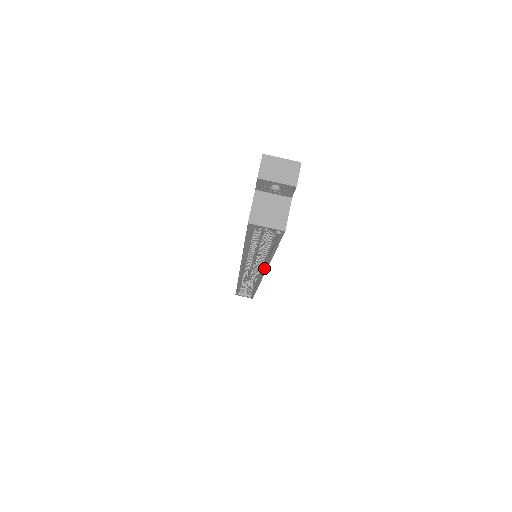
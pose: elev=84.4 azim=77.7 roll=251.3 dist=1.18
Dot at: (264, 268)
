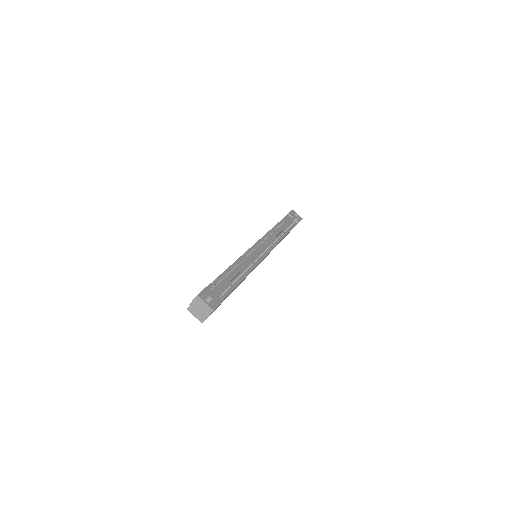
Dot at: occluded
